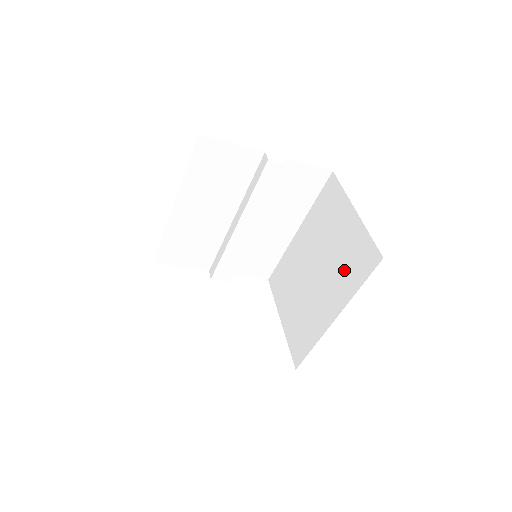
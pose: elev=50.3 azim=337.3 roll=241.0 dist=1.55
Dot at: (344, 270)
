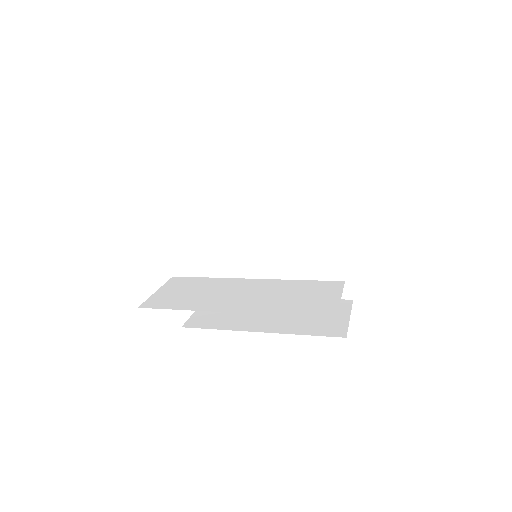
Dot at: (310, 274)
